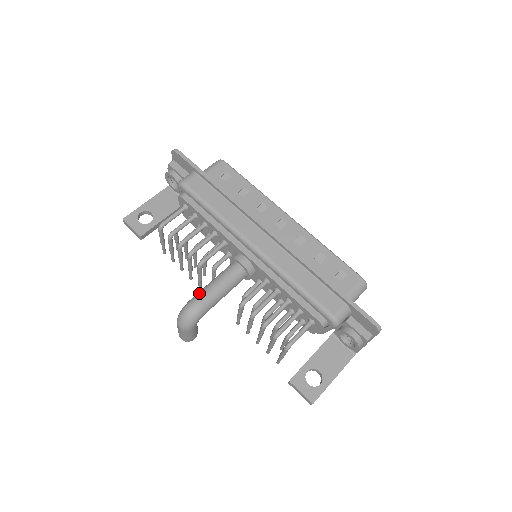
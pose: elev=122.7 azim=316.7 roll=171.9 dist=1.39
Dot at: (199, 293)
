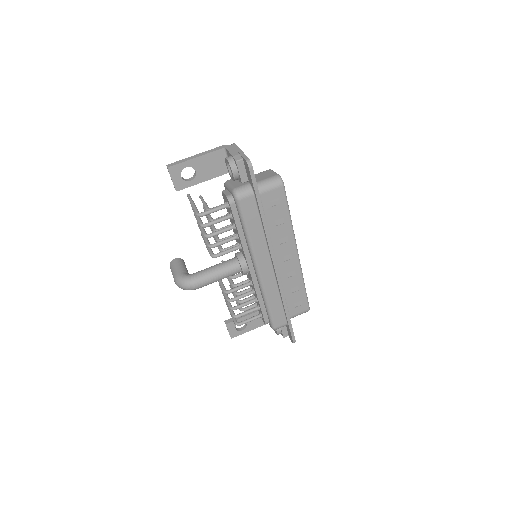
Dot at: (202, 278)
